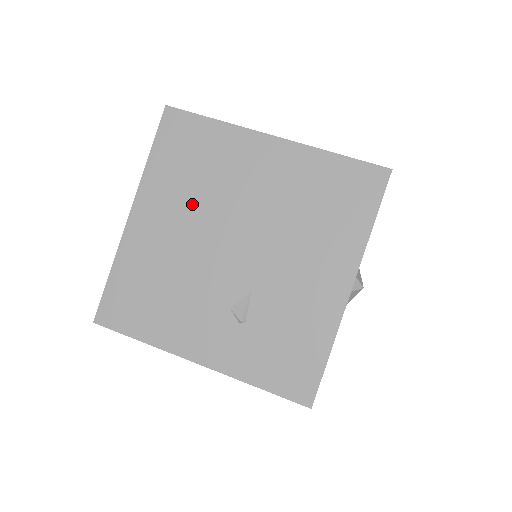
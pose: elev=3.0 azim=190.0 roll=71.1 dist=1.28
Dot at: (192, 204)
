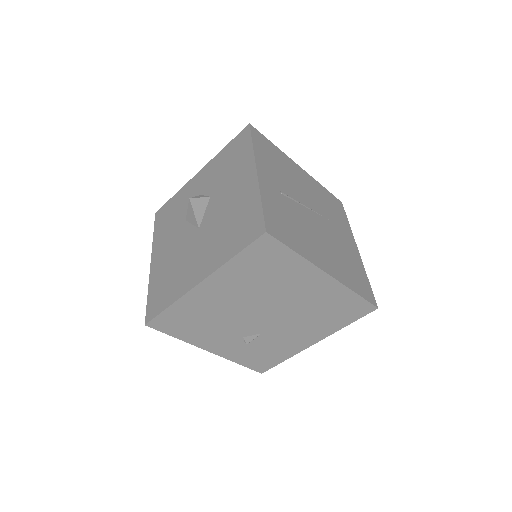
Dot at: (250, 291)
